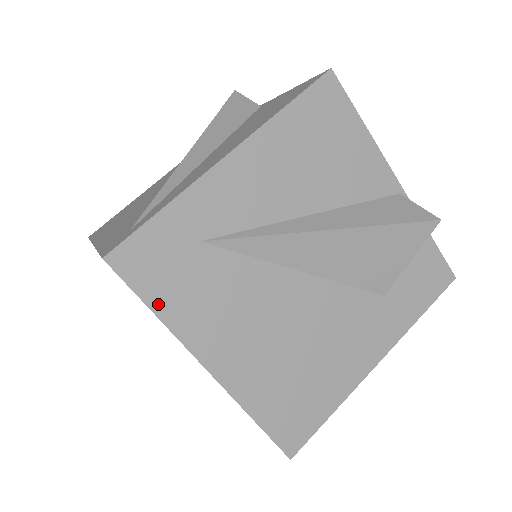
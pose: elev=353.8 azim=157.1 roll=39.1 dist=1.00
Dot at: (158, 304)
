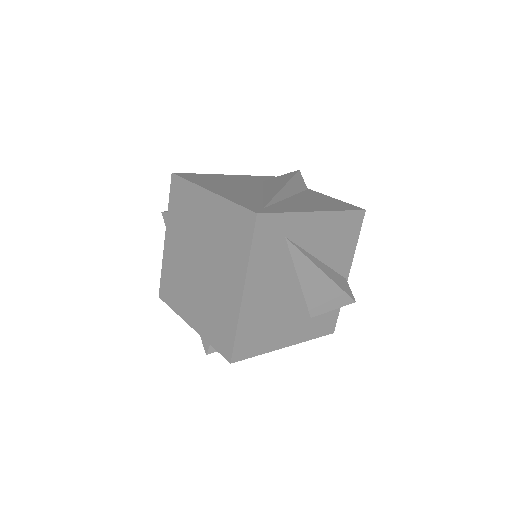
Dot at: (255, 249)
